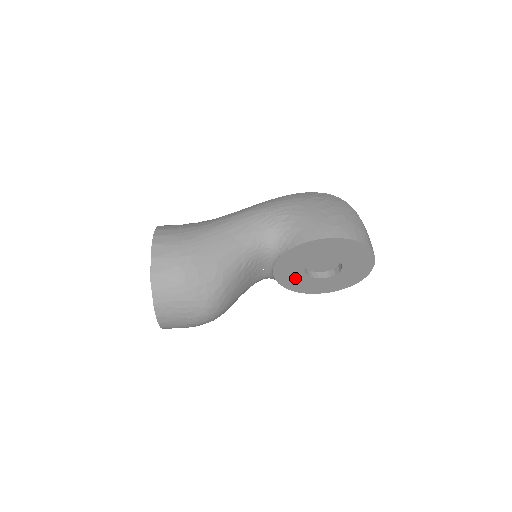
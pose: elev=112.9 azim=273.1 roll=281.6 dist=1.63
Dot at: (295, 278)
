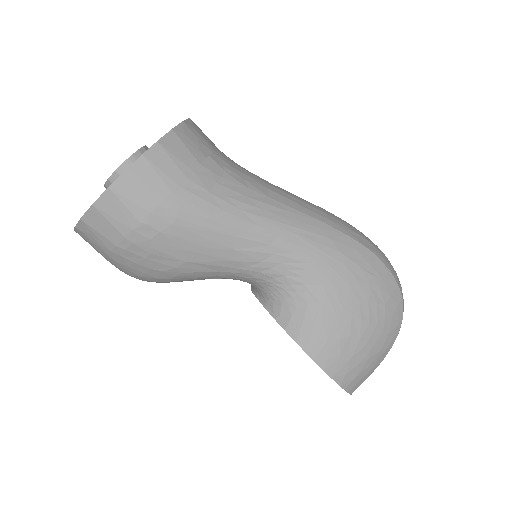
Dot at: occluded
